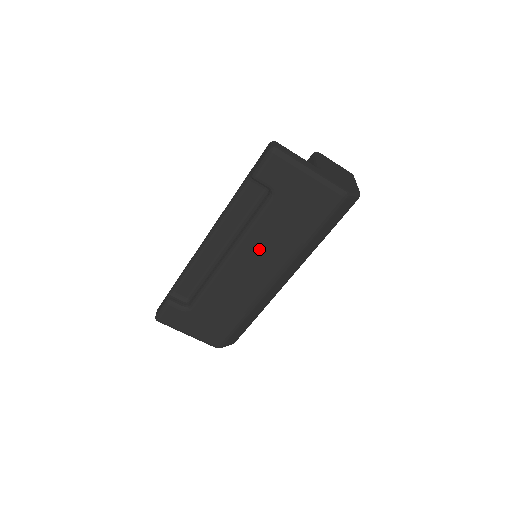
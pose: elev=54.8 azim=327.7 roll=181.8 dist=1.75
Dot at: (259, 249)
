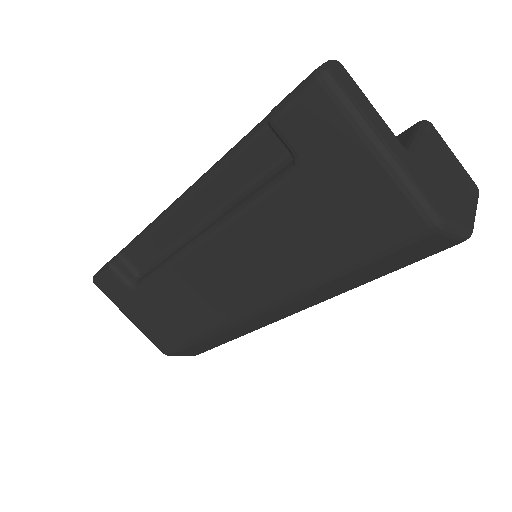
Dot at: (248, 252)
